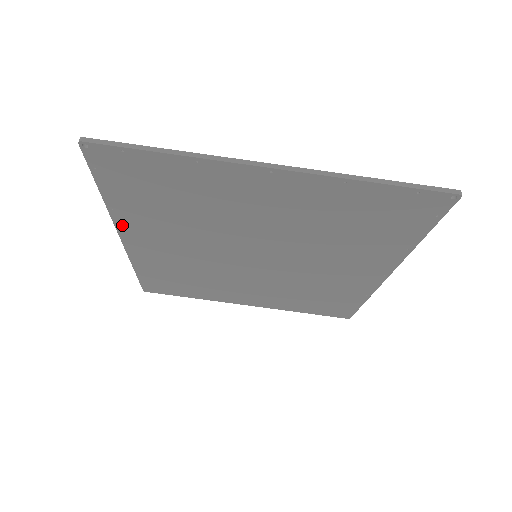
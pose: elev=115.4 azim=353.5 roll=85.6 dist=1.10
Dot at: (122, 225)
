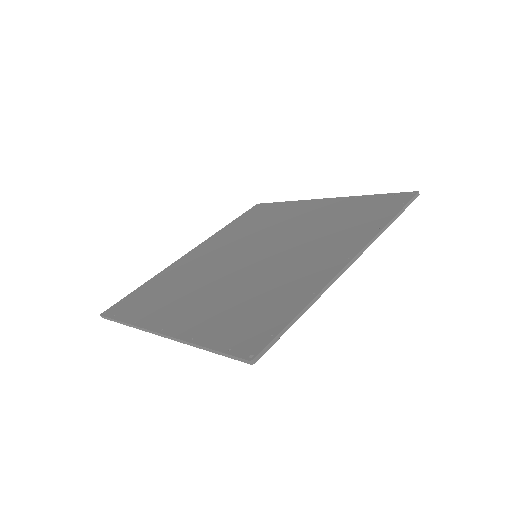
Dot at: occluded
